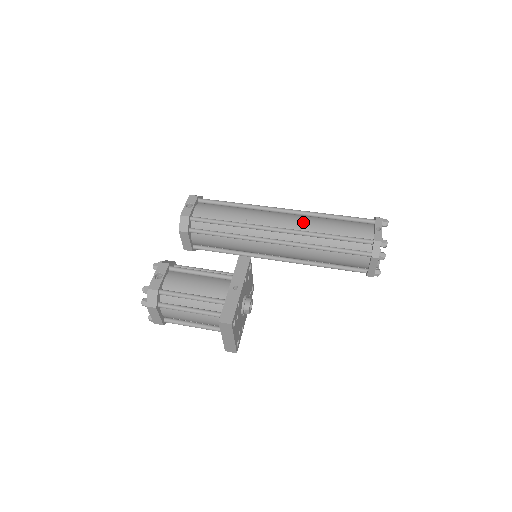
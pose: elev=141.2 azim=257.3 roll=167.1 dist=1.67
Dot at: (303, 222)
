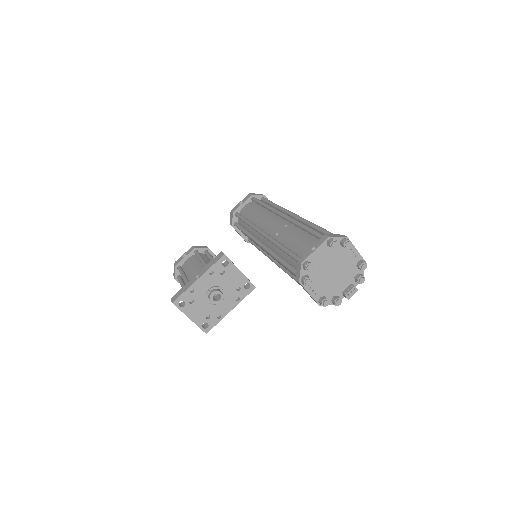
Dot at: (281, 229)
